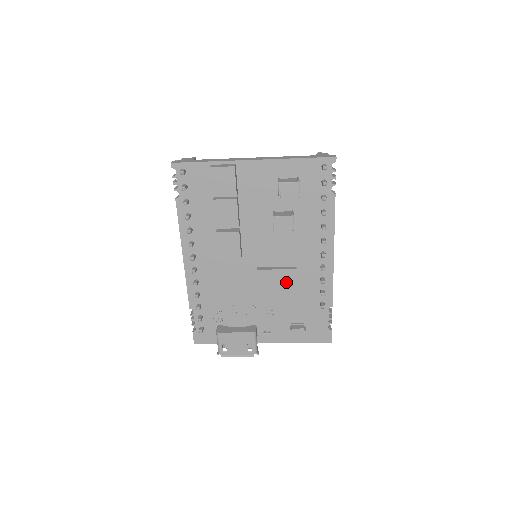
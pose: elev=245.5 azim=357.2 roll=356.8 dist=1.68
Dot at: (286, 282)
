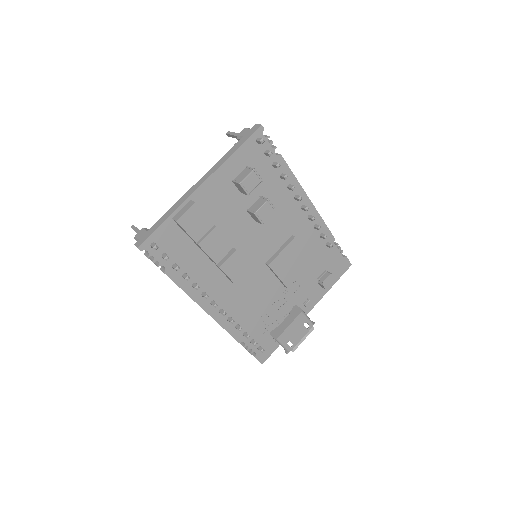
Dot at: (295, 253)
